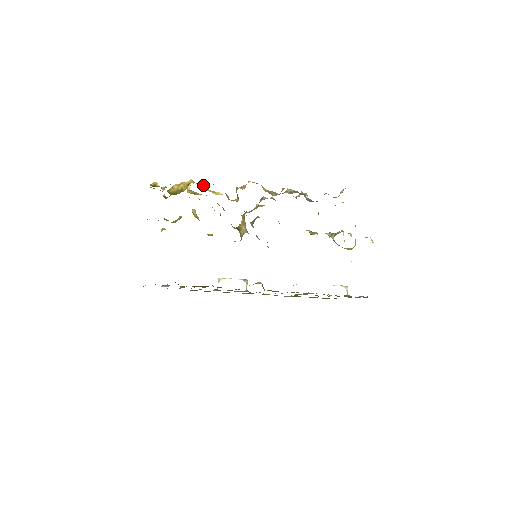
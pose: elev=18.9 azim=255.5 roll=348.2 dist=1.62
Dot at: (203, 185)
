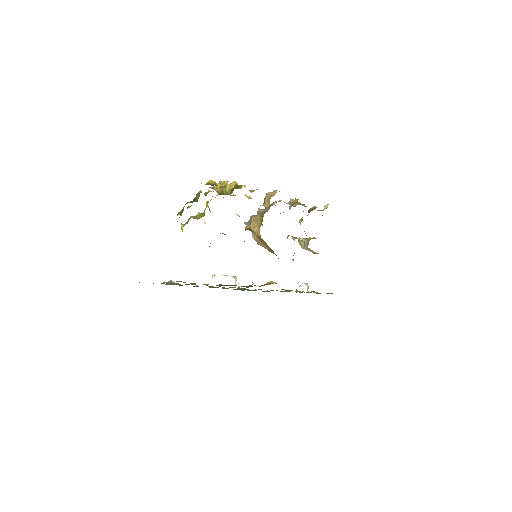
Dot at: occluded
